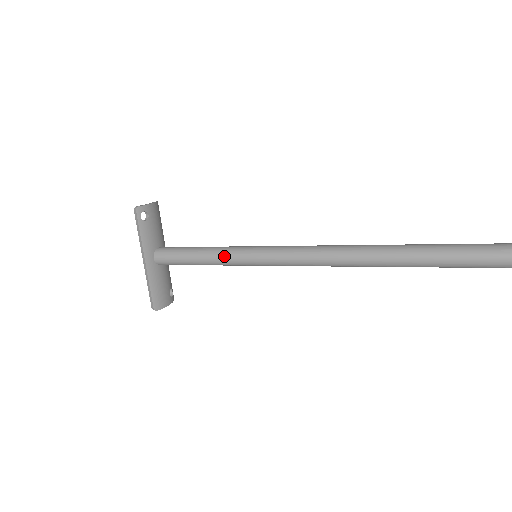
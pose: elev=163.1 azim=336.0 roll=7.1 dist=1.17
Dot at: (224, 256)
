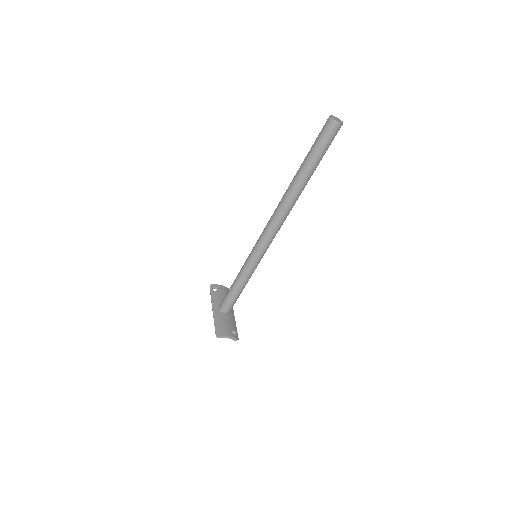
Dot at: (241, 268)
